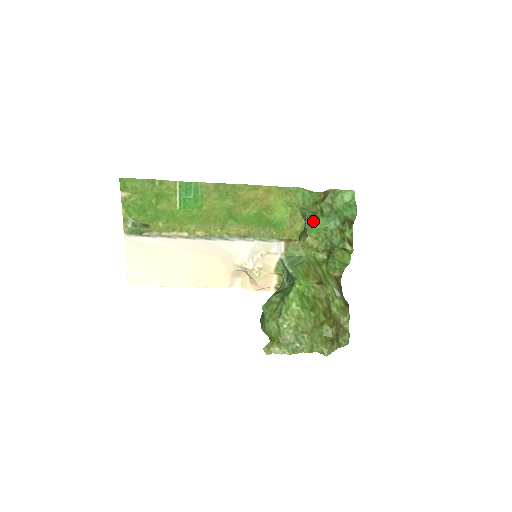
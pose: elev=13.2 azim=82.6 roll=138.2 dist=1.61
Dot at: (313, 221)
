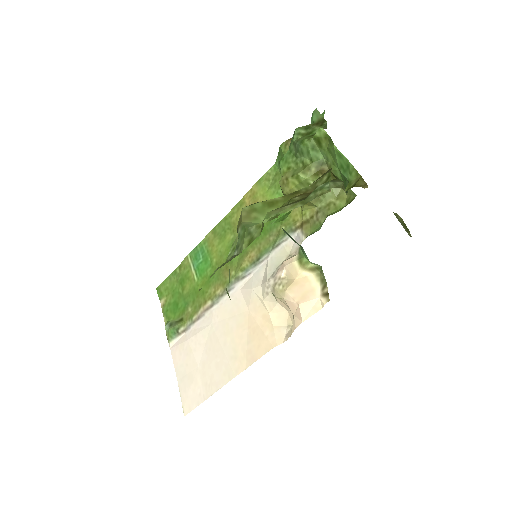
Dot at: occluded
